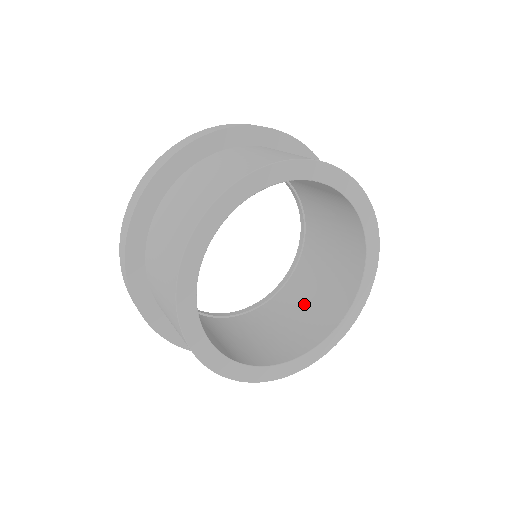
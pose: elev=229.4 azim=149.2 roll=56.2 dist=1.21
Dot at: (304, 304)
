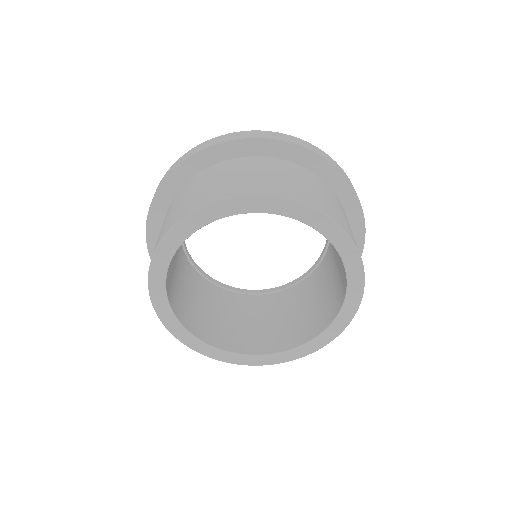
Dot at: (337, 256)
